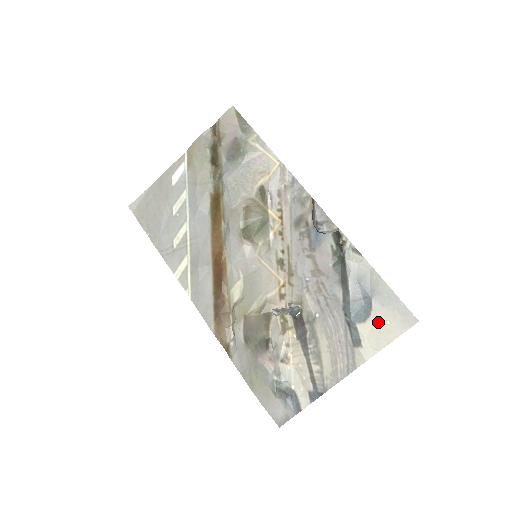
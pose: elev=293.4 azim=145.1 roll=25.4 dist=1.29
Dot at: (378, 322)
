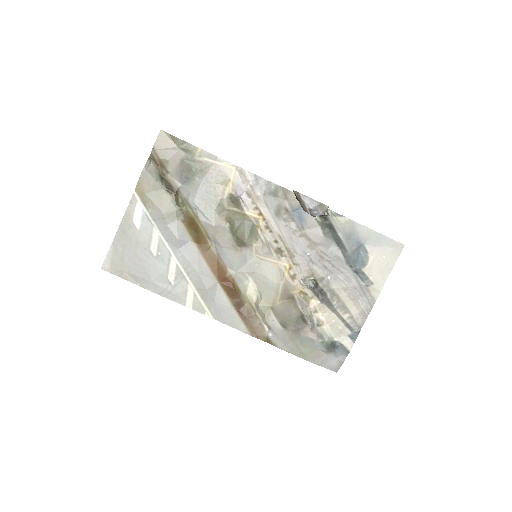
Dot at: (377, 260)
